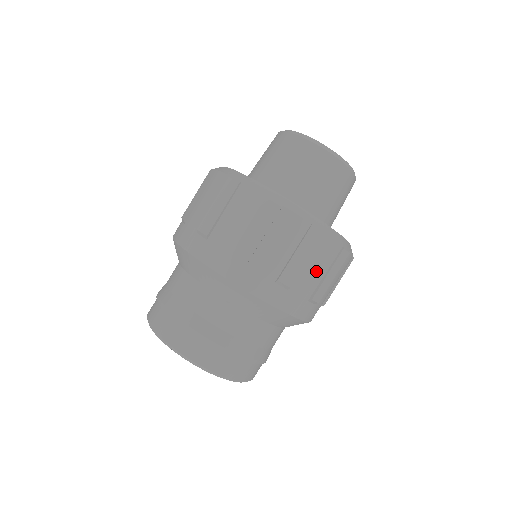
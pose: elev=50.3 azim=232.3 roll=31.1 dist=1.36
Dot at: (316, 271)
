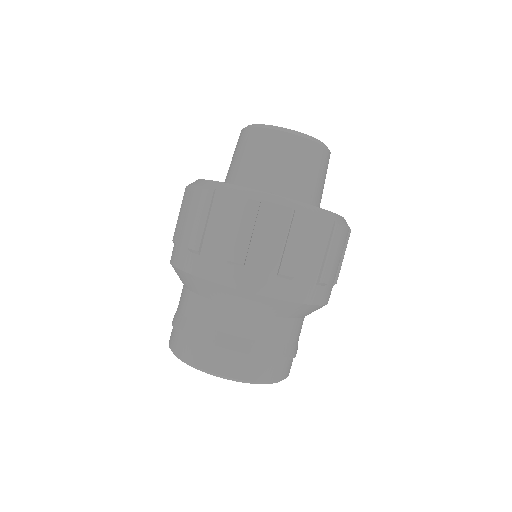
Dot at: (338, 259)
